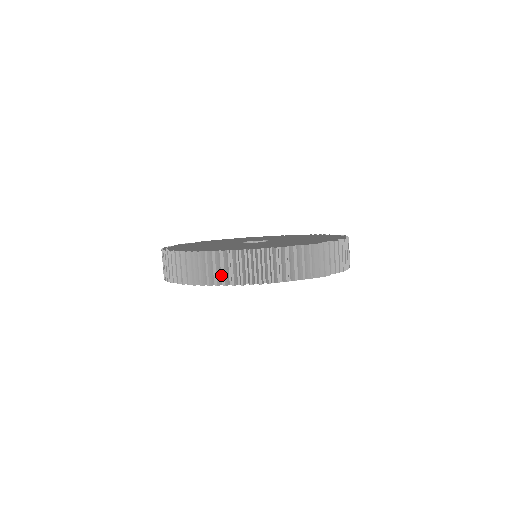
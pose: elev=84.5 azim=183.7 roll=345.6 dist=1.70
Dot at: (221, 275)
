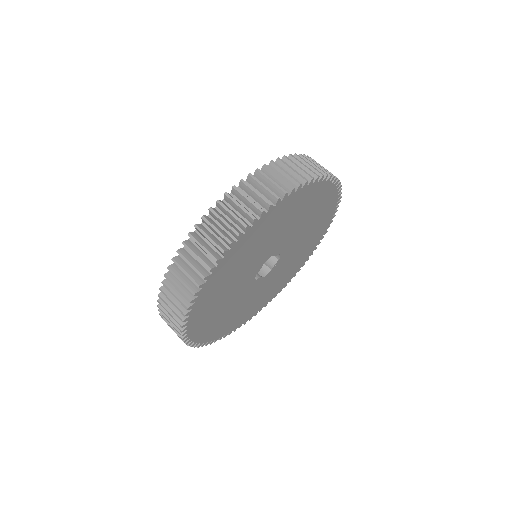
Dot at: occluded
